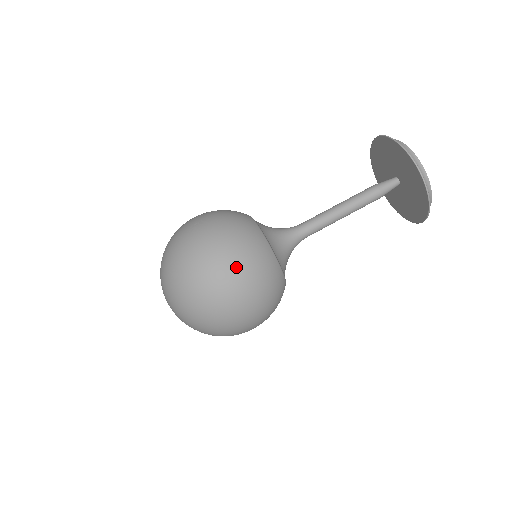
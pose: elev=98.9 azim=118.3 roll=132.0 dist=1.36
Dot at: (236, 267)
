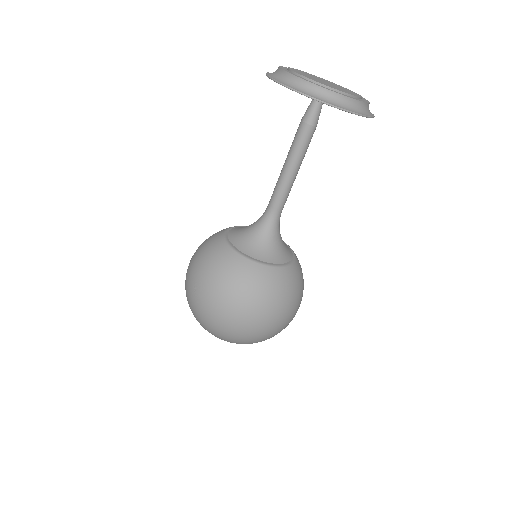
Dot at: (250, 309)
